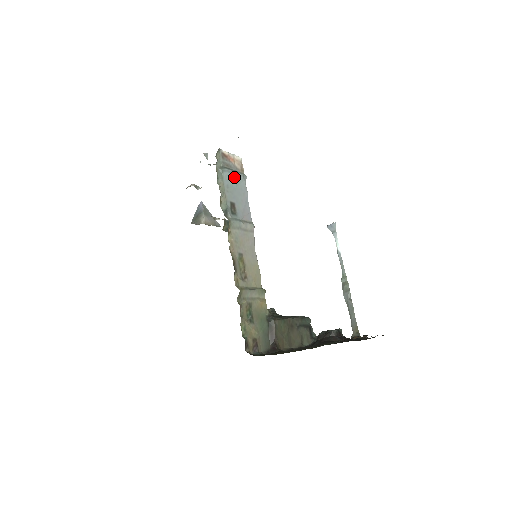
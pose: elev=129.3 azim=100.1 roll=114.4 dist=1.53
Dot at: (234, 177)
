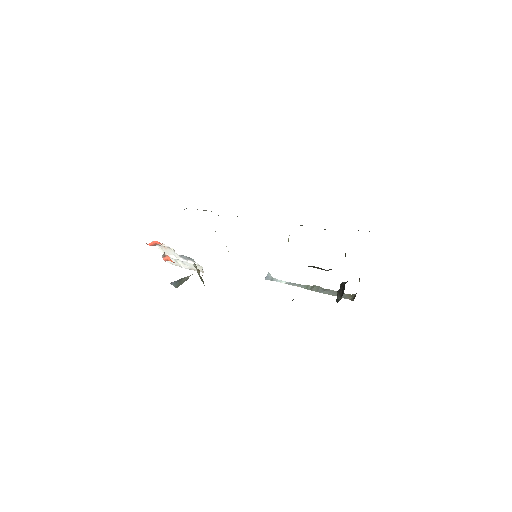
Dot at: occluded
